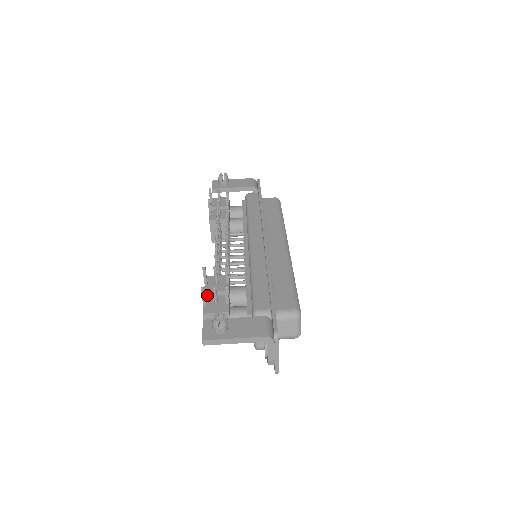
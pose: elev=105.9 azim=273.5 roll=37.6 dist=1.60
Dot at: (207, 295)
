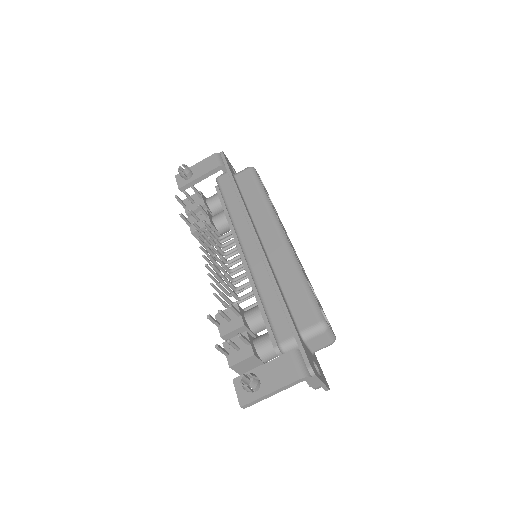
Dot at: (225, 338)
